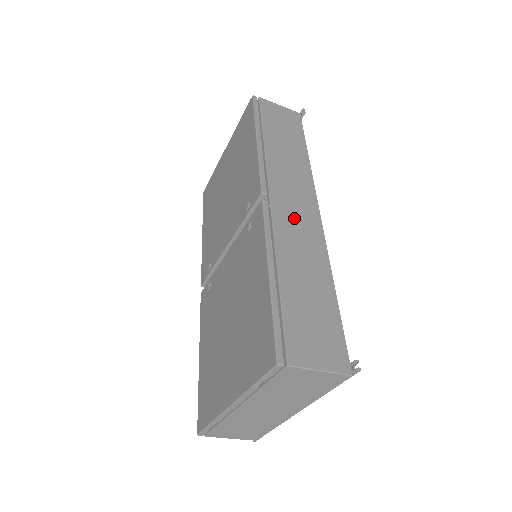
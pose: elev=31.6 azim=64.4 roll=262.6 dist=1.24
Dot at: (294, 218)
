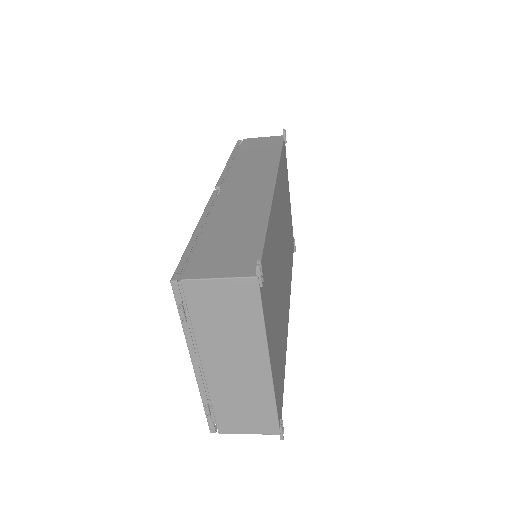
Dot at: (242, 192)
